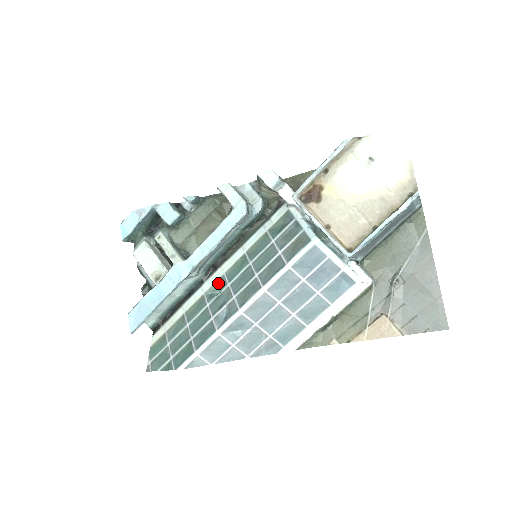
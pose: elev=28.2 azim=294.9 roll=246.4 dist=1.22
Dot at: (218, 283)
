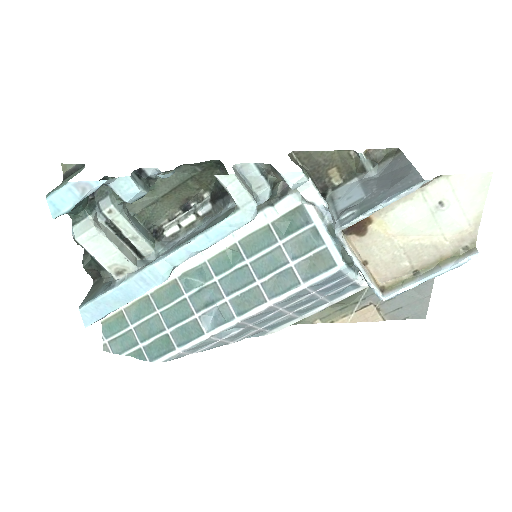
Dot at: (197, 270)
